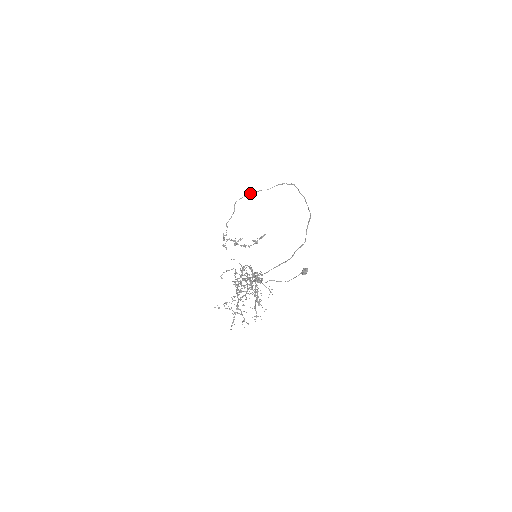
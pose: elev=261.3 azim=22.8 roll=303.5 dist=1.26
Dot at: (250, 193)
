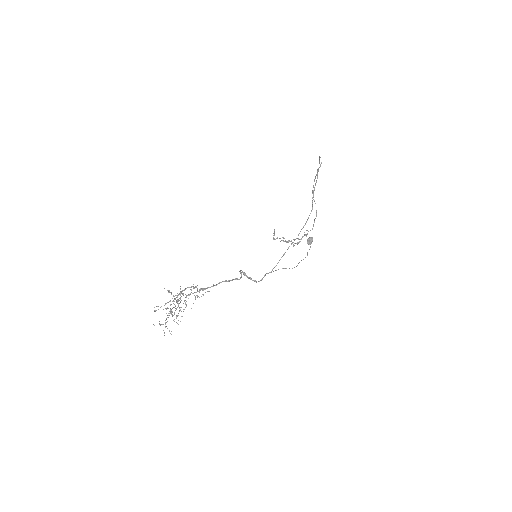
Dot at: occluded
